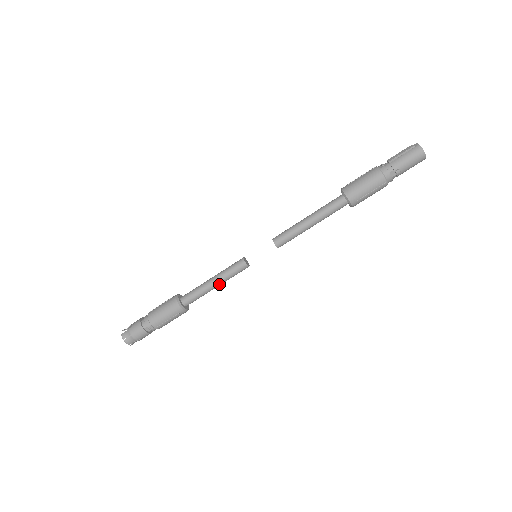
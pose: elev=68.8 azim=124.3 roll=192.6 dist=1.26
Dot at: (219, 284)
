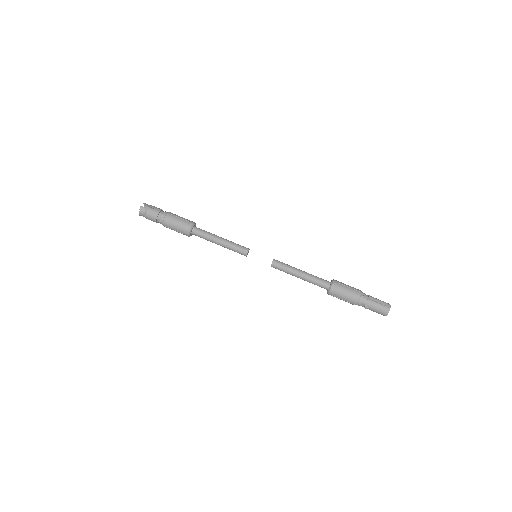
Dot at: (222, 246)
